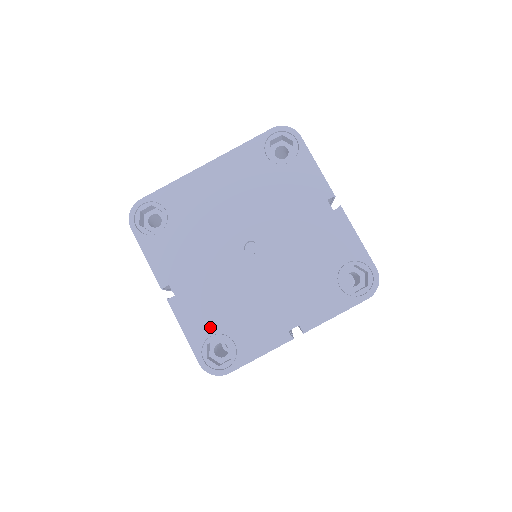
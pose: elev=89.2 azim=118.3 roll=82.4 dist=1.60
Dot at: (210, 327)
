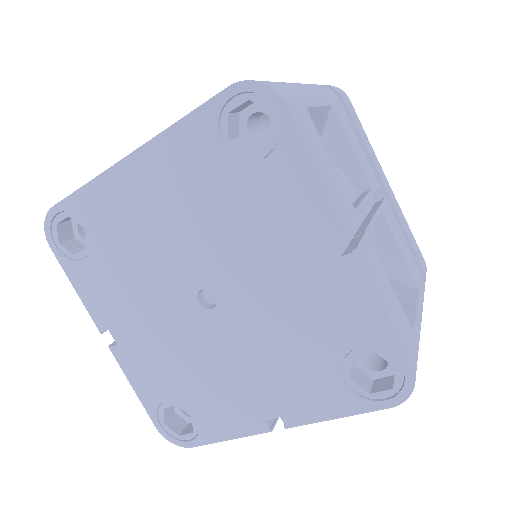
Dot at: (163, 391)
